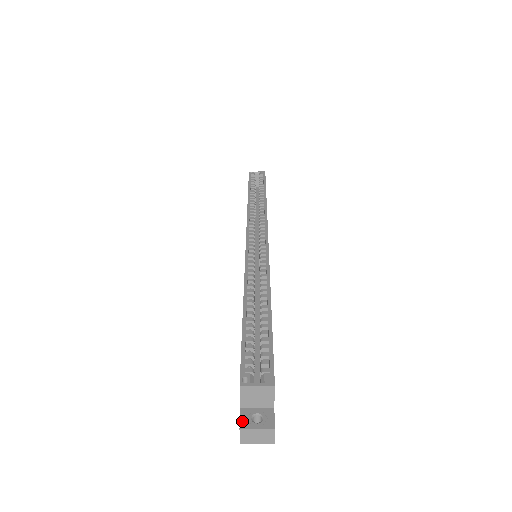
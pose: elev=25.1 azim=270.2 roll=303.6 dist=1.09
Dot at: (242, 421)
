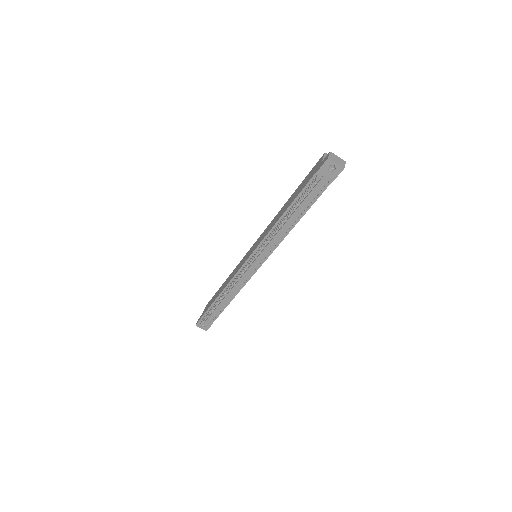
Dot at: occluded
